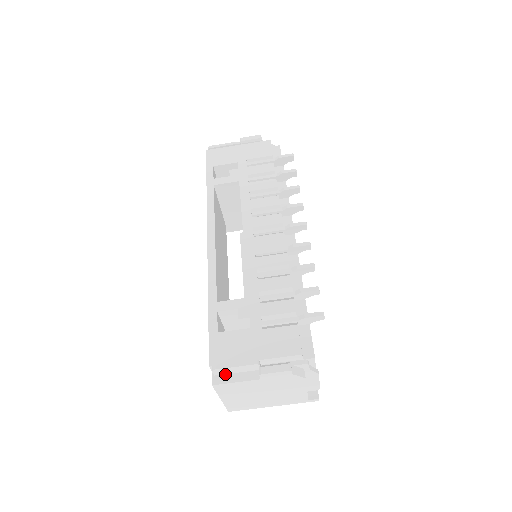
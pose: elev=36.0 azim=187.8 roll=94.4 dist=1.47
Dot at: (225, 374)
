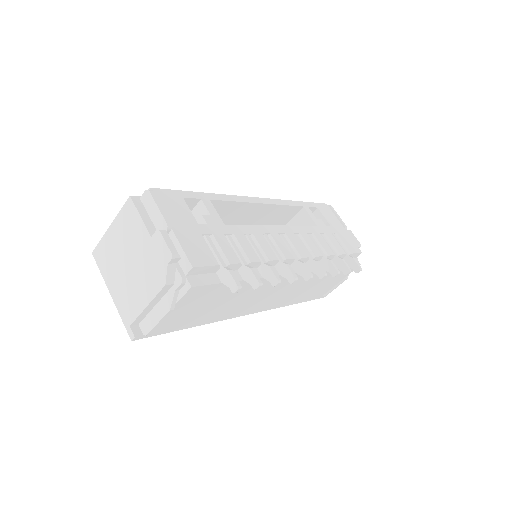
Dot at: (145, 207)
